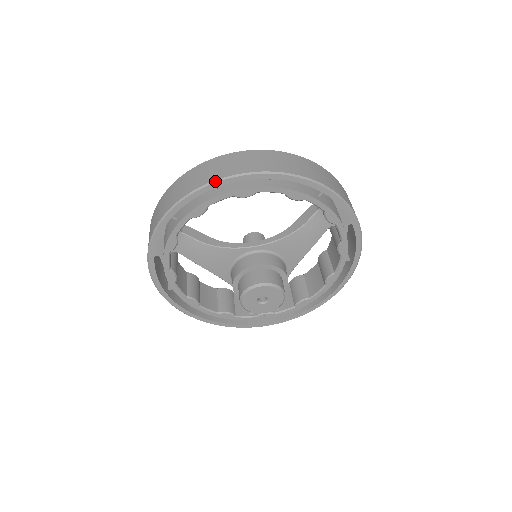
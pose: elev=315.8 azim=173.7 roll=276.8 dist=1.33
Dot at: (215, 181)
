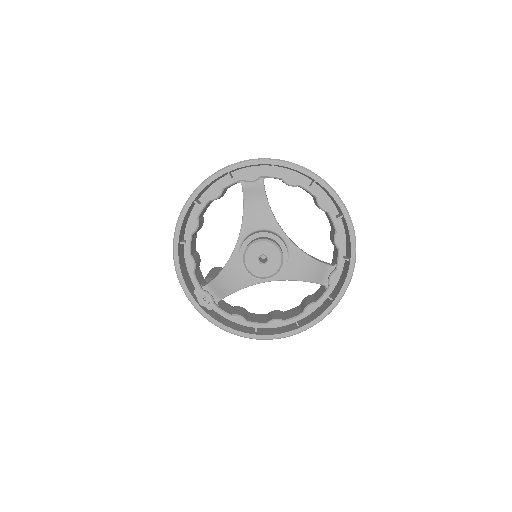
Dot at: (322, 179)
